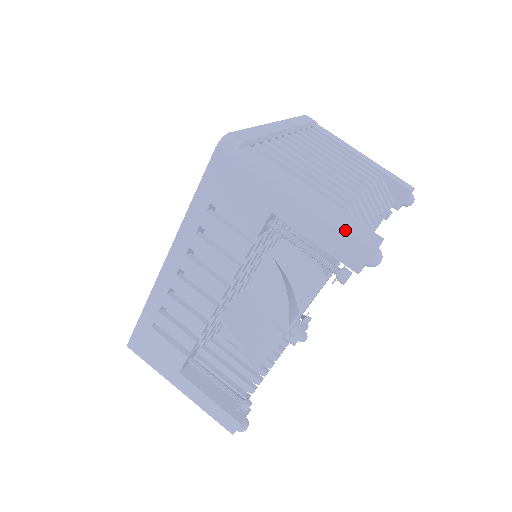
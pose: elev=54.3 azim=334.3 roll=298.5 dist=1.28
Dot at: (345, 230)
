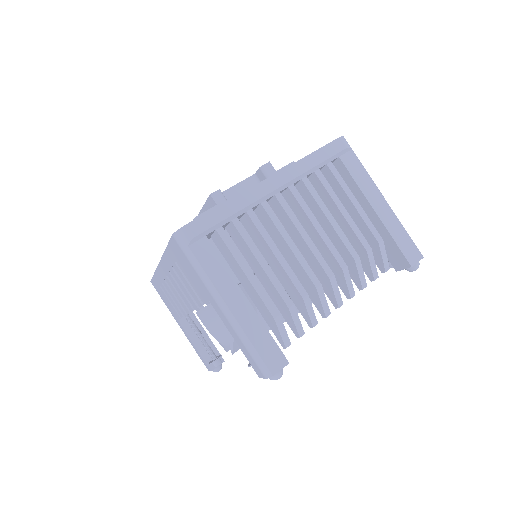
Dot at: (251, 351)
